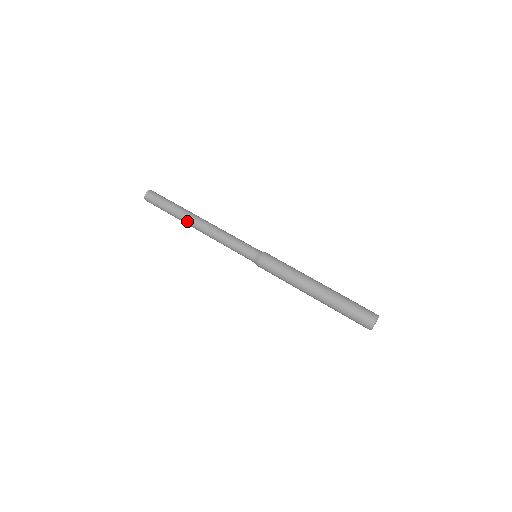
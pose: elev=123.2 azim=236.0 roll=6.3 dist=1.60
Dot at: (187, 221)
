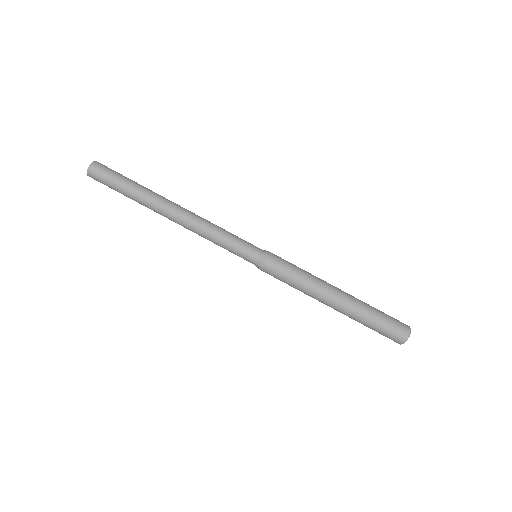
Dot at: (156, 212)
